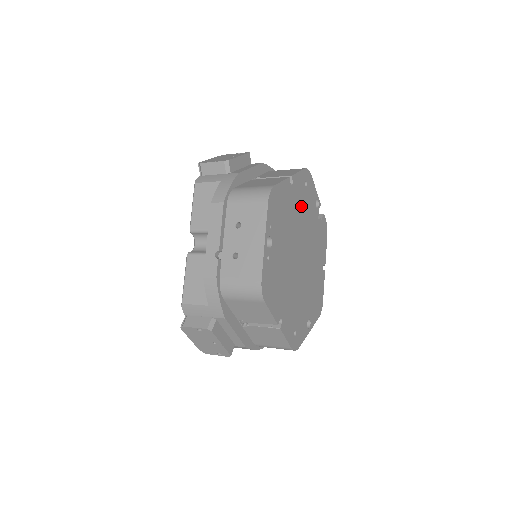
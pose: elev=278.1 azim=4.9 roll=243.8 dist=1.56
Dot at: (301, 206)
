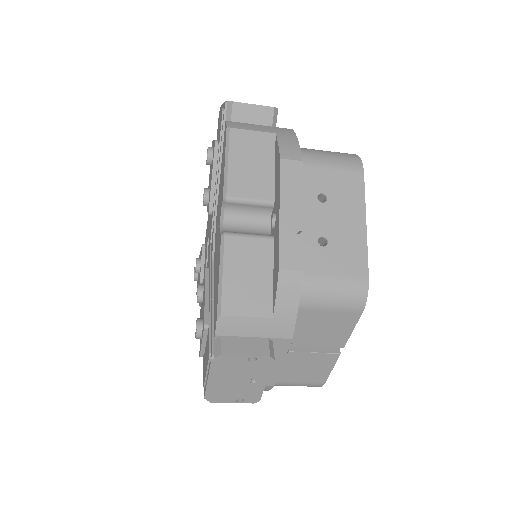
Dot at: occluded
